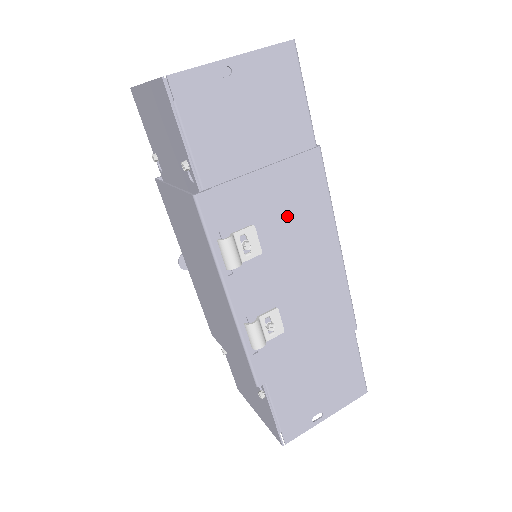
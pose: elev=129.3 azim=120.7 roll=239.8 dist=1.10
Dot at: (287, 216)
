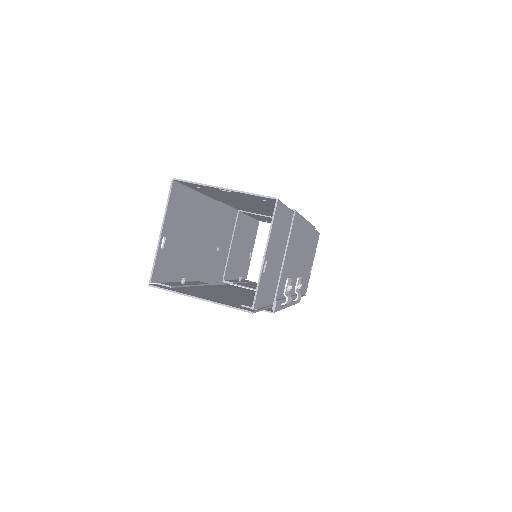
Dot at: (293, 252)
